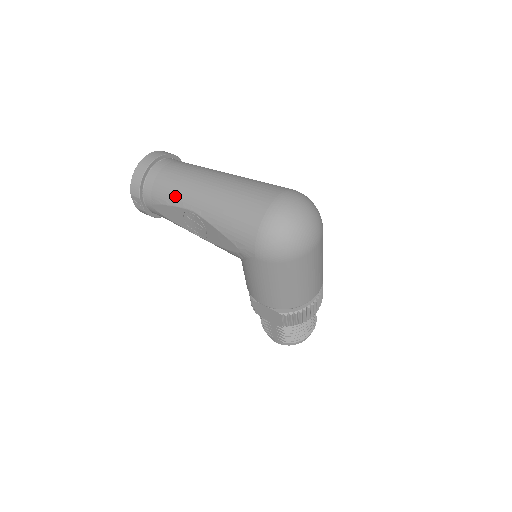
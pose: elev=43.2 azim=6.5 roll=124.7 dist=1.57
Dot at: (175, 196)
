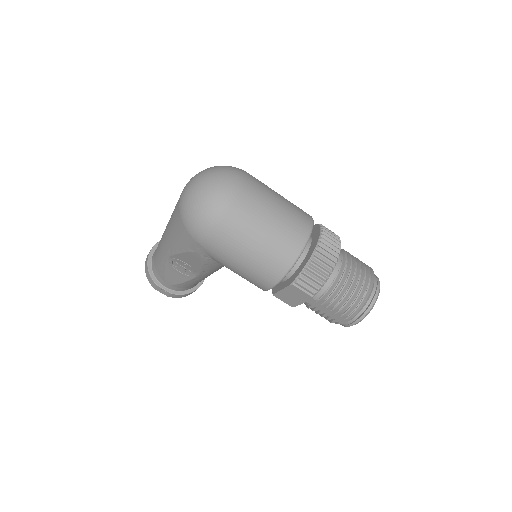
Dot at: (160, 259)
